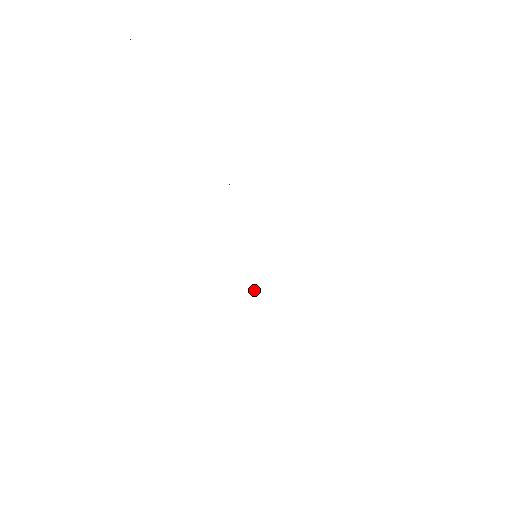
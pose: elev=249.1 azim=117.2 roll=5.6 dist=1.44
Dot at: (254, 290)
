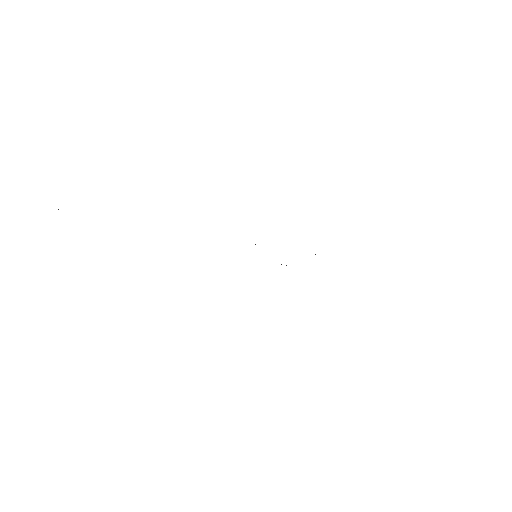
Dot at: occluded
